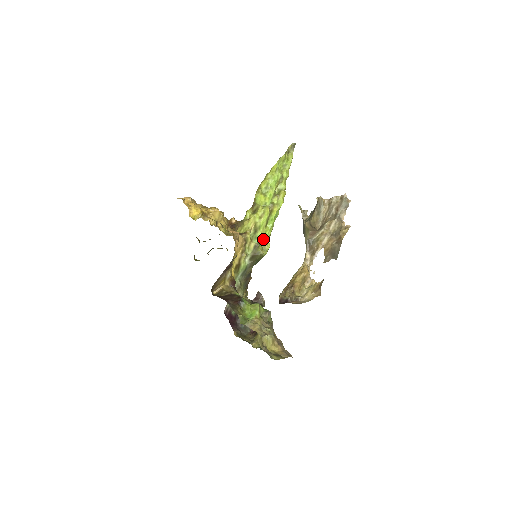
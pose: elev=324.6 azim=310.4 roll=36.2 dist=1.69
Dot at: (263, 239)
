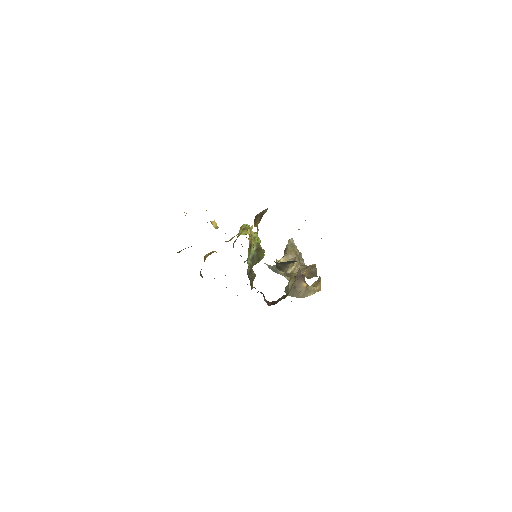
Dot at: occluded
